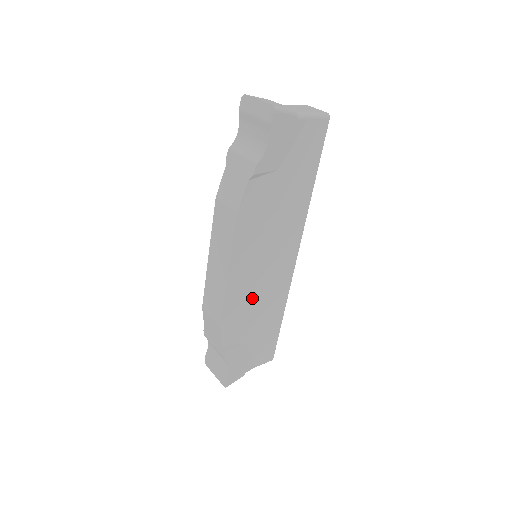
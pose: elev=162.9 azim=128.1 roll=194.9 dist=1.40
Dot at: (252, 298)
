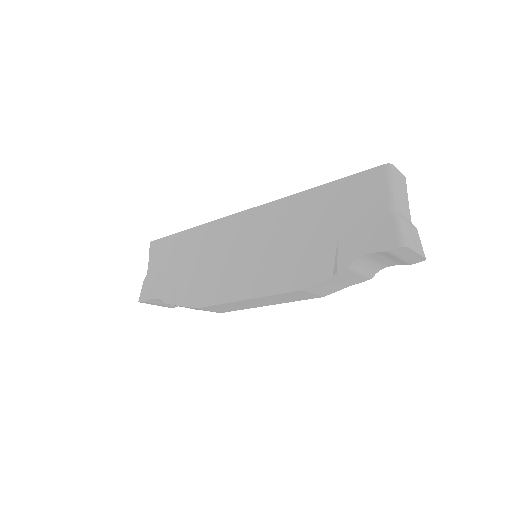
Dot at: occluded
